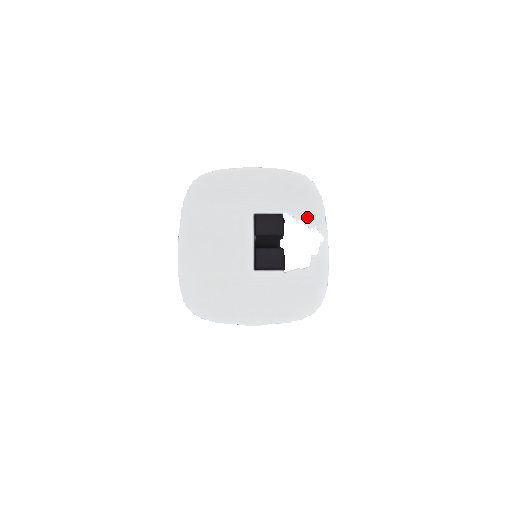
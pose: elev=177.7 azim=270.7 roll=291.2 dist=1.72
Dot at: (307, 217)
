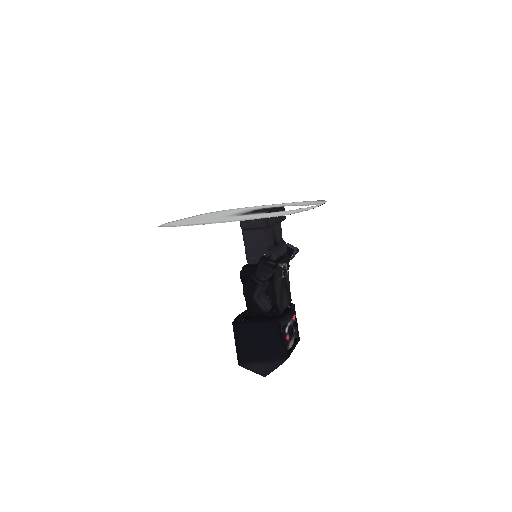
Dot at: (307, 204)
